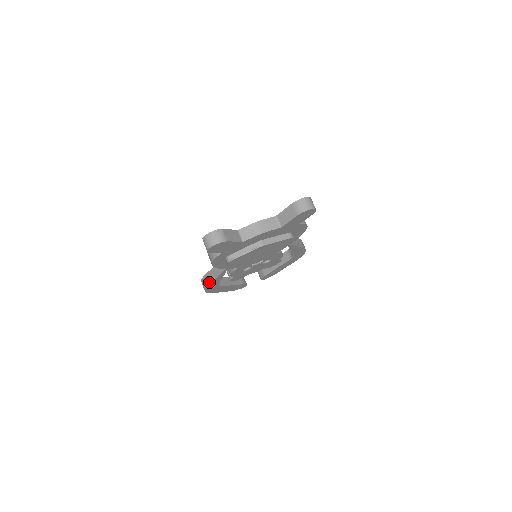
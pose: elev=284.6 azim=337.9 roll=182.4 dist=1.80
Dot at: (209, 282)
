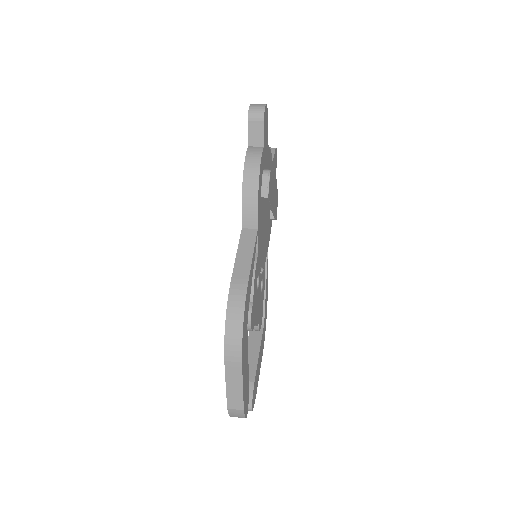
Dot at: (247, 275)
